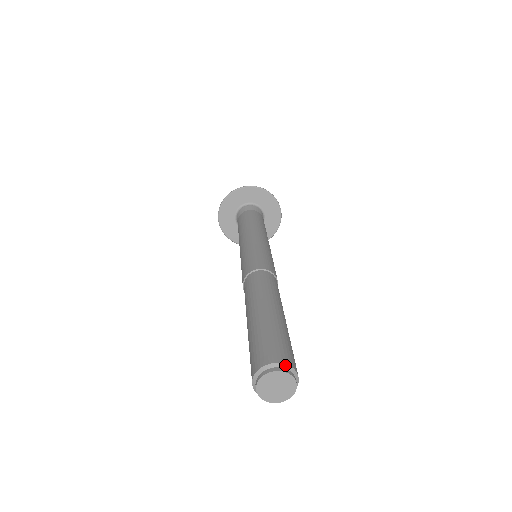
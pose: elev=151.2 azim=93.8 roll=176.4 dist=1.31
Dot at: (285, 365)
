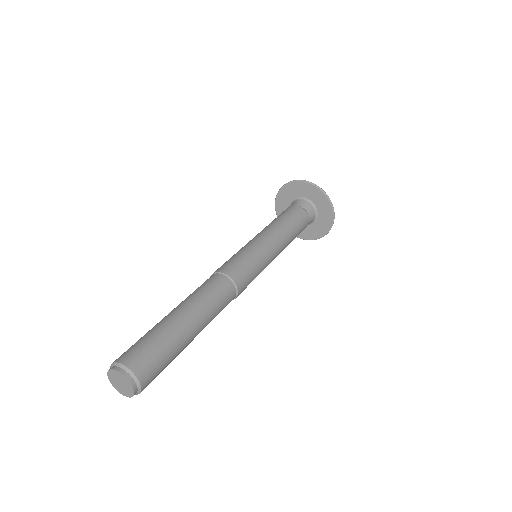
Dot at: (129, 370)
